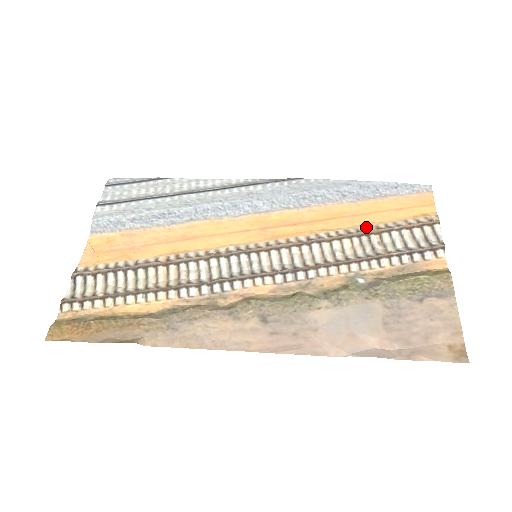
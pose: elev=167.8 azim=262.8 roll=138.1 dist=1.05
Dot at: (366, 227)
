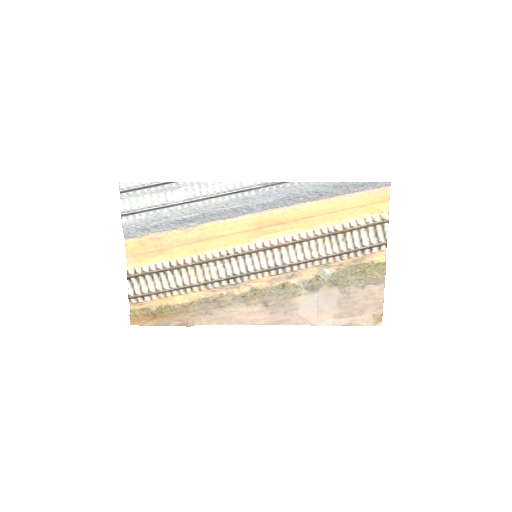
Dot at: (335, 226)
